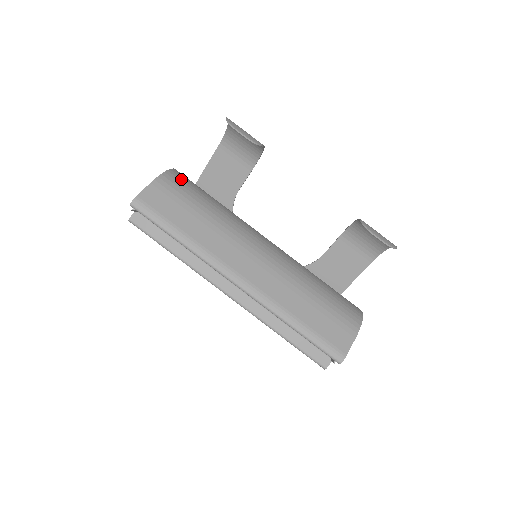
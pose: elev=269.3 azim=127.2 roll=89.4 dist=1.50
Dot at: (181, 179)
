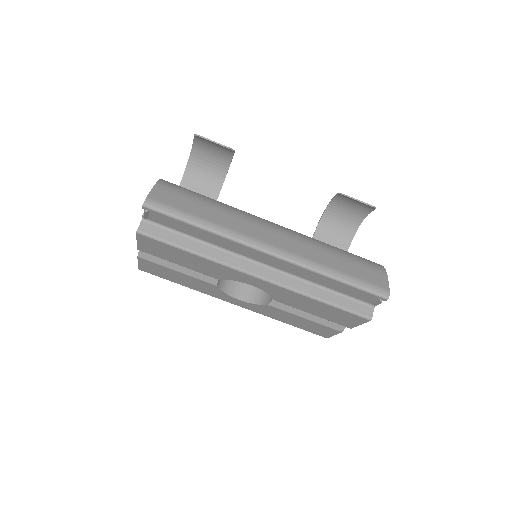
Dot at: occluded
